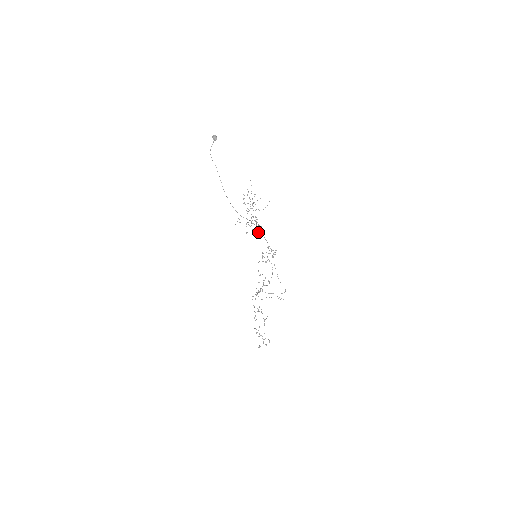
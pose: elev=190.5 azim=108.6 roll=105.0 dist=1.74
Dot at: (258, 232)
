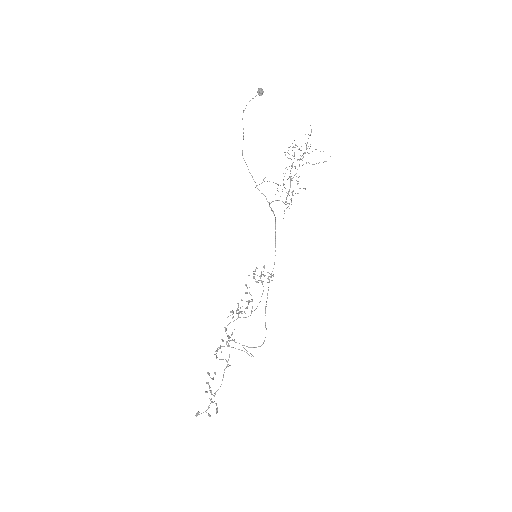
Dot at: occluded
